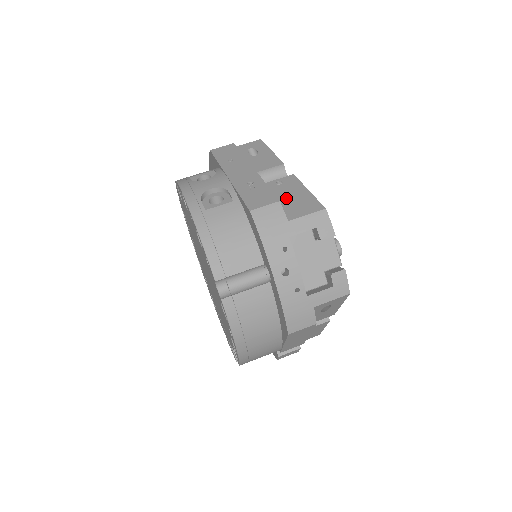
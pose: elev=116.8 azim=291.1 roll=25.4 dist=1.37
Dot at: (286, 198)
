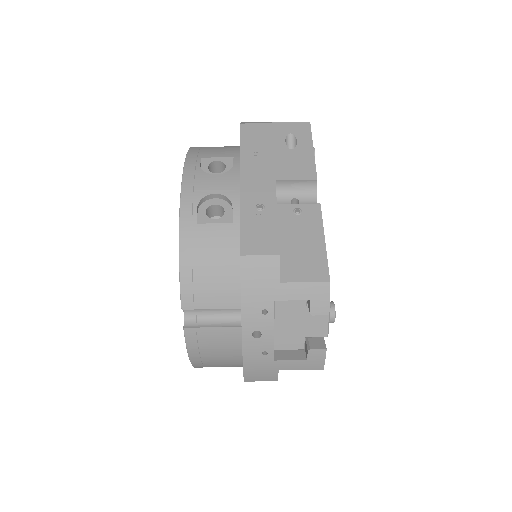
Dot at: (294, 242)
